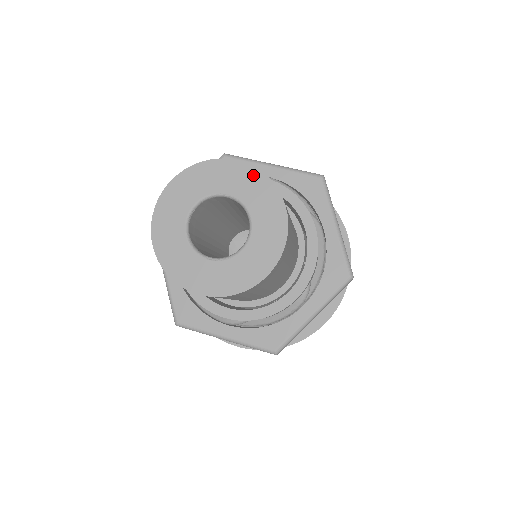
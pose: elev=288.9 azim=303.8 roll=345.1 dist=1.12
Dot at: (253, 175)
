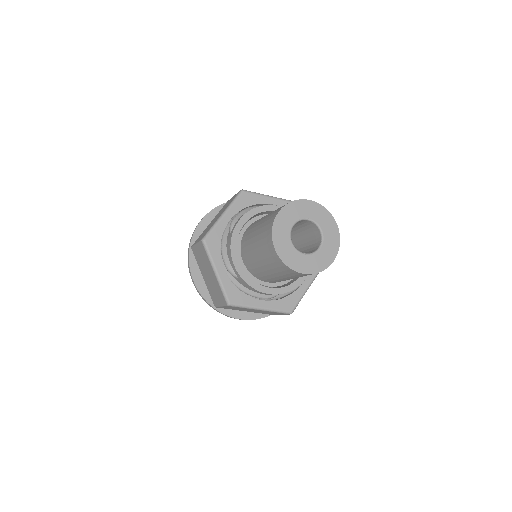
Dot at: (319, 208)
